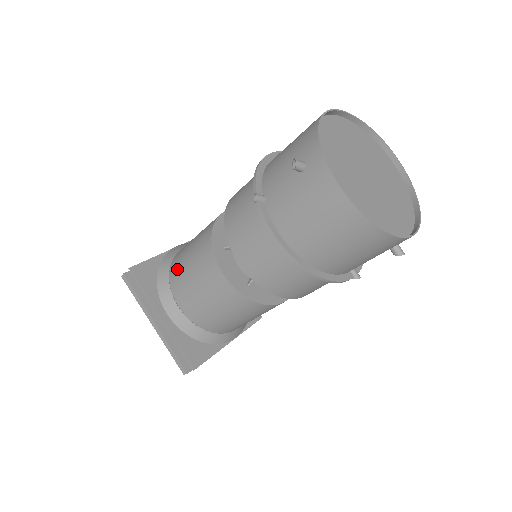
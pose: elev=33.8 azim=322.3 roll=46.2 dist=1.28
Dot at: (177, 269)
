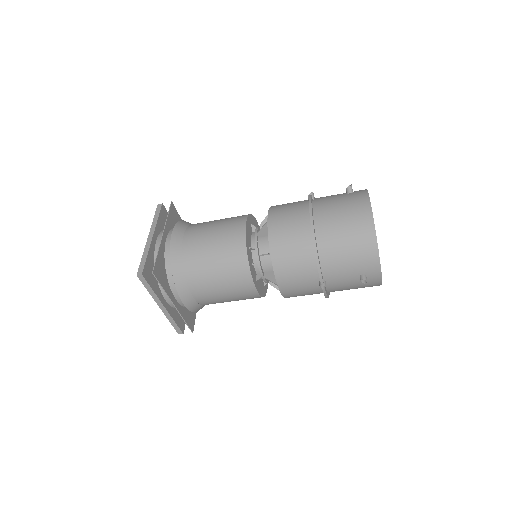
Dot at: (203, 222)
